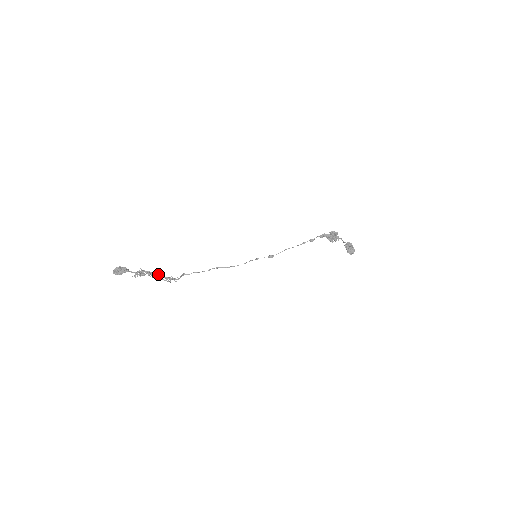
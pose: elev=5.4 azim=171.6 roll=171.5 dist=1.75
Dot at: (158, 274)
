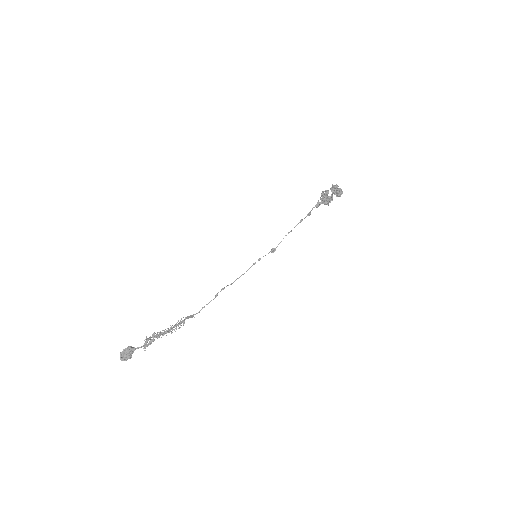
Dot at: (165, 329)
